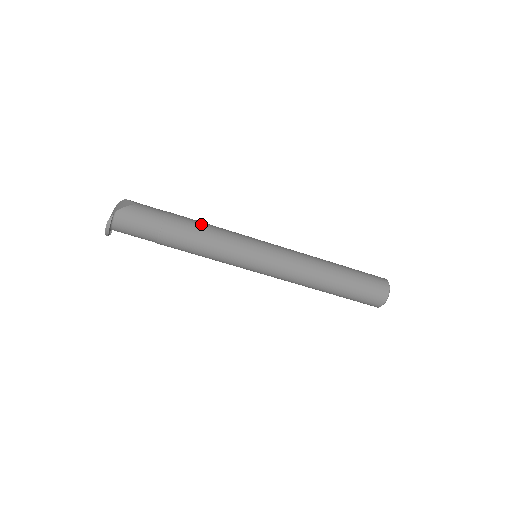
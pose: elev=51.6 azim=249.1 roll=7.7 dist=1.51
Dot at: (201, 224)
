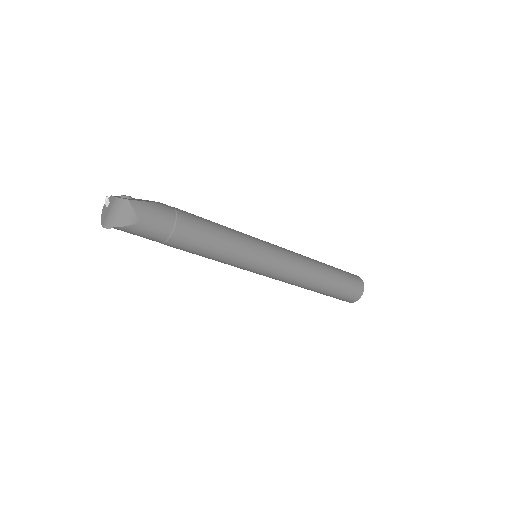
Dot at: (207, 246)
